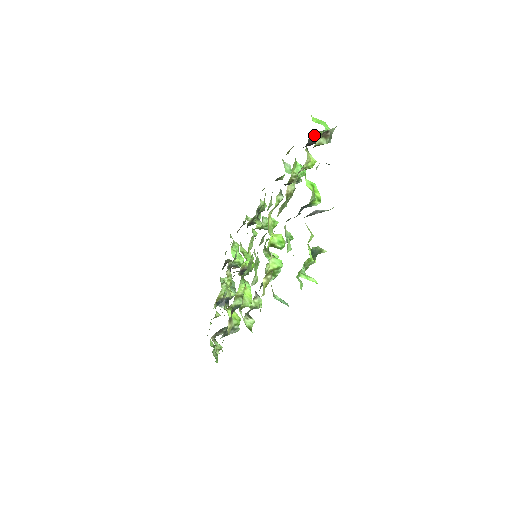
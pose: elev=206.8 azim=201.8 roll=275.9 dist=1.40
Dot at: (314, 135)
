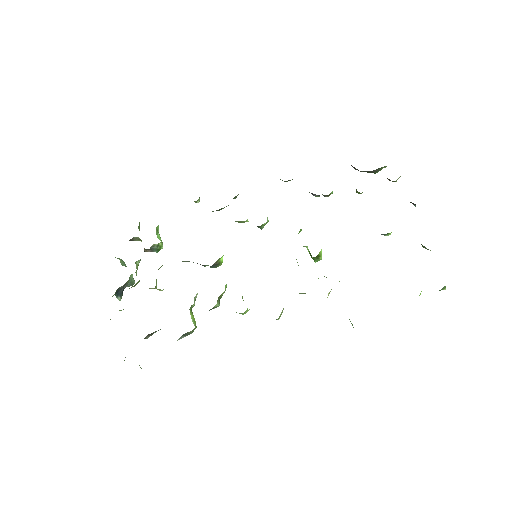
Dot at: (381, 167)
